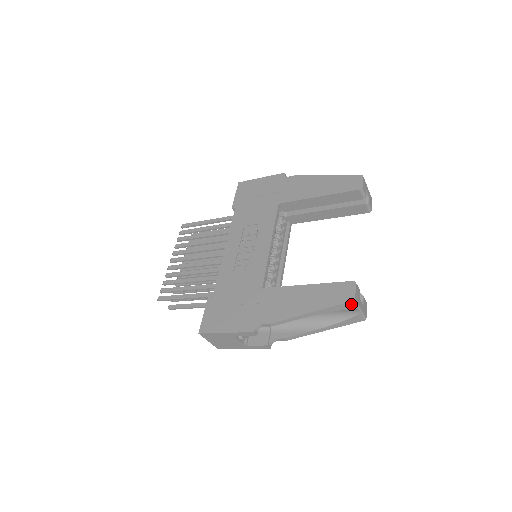
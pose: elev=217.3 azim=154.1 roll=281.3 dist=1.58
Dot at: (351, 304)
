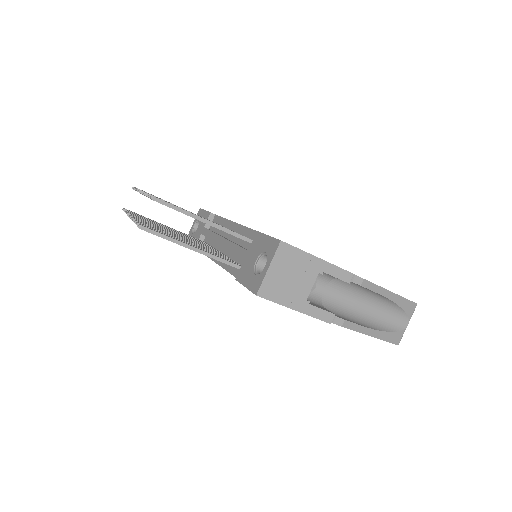
Dot at: (413, 308)
